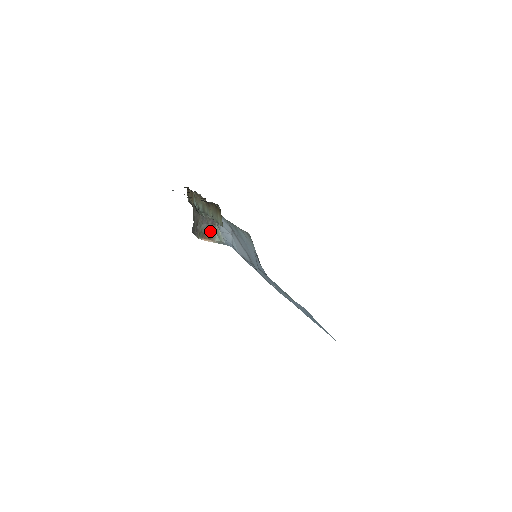
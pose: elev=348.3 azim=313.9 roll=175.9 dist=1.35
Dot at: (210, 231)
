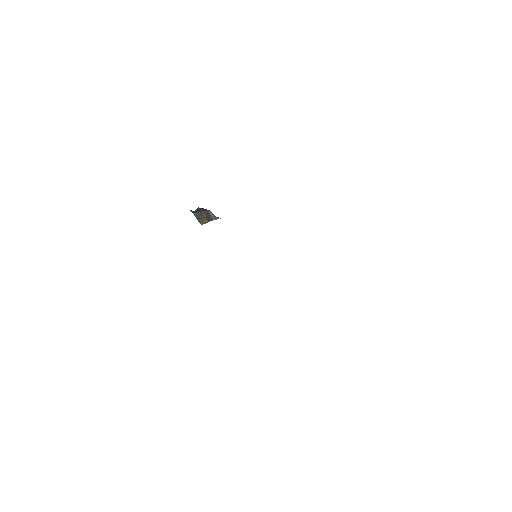
Dot at: (206, 216)
